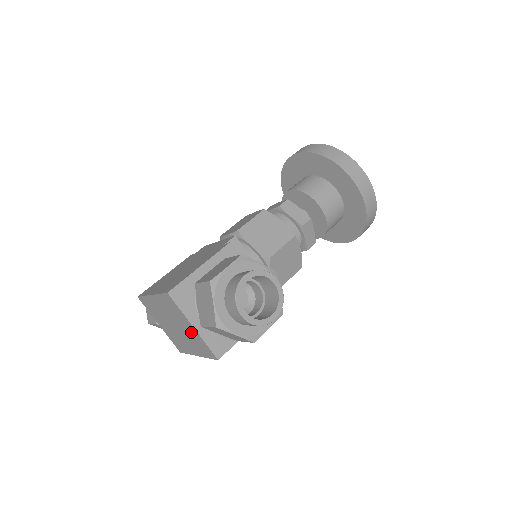
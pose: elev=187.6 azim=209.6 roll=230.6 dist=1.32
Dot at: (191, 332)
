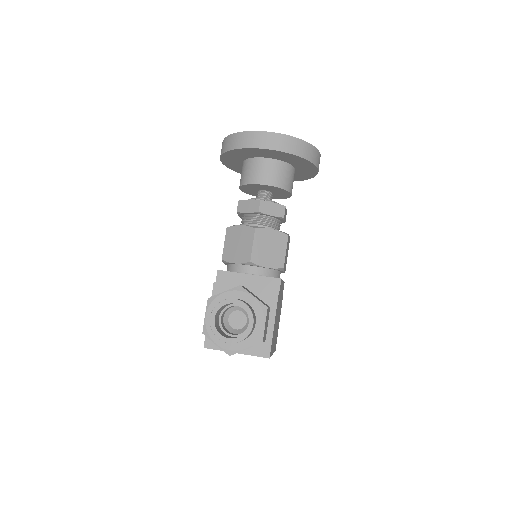
Dot at: occluded
